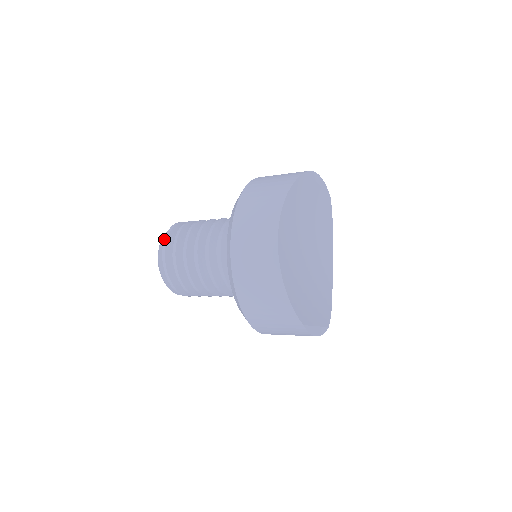
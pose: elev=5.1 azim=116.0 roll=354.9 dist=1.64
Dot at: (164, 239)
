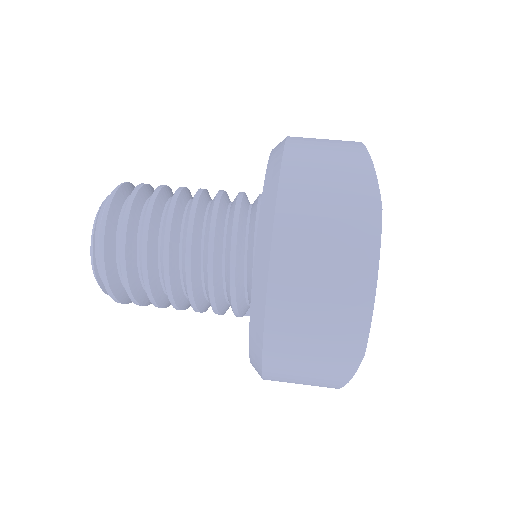
Dot at: occluded
